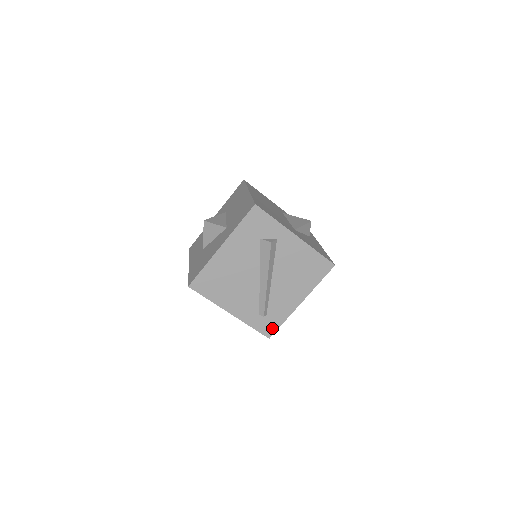
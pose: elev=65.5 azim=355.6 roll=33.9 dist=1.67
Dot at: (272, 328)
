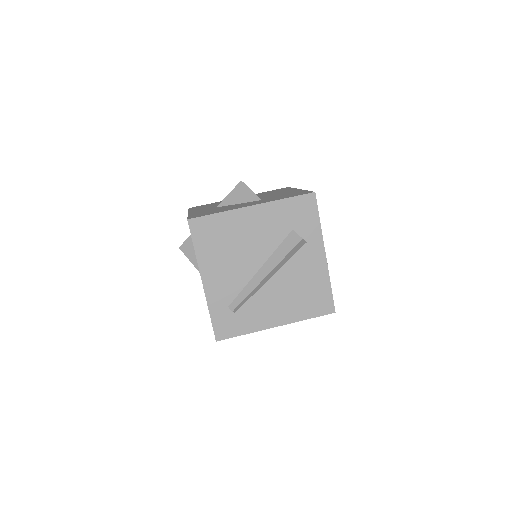
Dot at: (228, 332)
